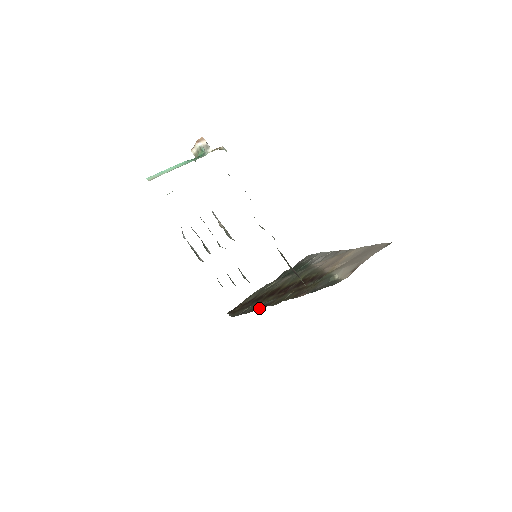
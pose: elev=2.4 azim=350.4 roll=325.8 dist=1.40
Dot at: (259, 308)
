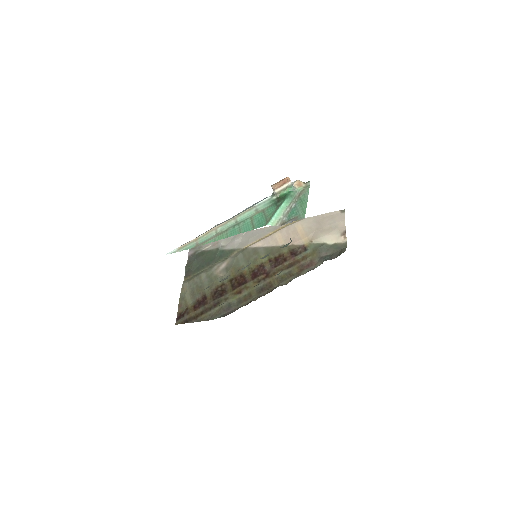
Dot at: (259, 294)
